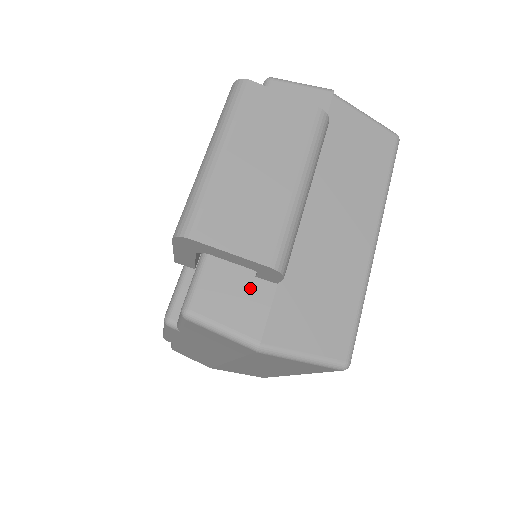
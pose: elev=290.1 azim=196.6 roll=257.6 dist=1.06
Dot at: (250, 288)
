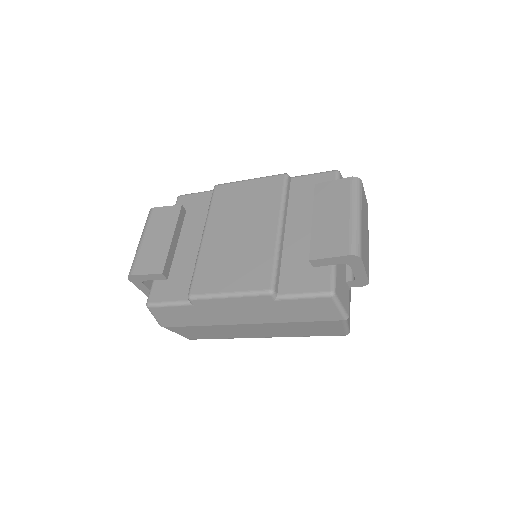
Dot at: (345, 287)
